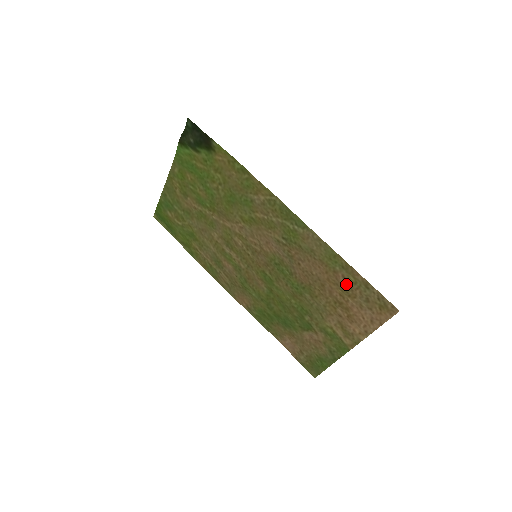
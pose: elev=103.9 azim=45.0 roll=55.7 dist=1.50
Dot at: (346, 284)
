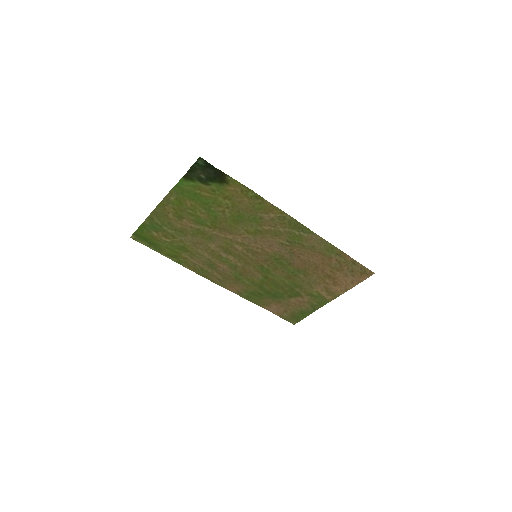
Dot at: (337, 264)
